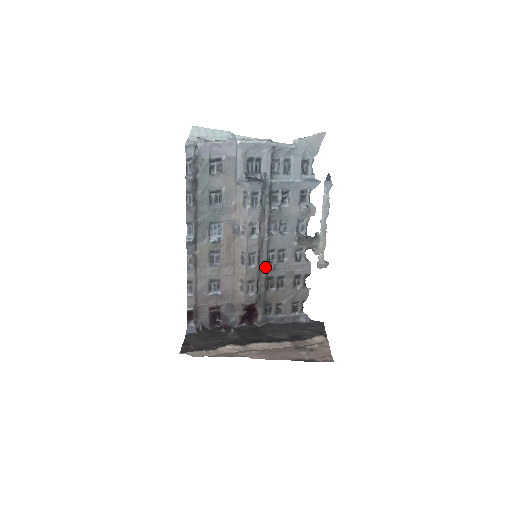
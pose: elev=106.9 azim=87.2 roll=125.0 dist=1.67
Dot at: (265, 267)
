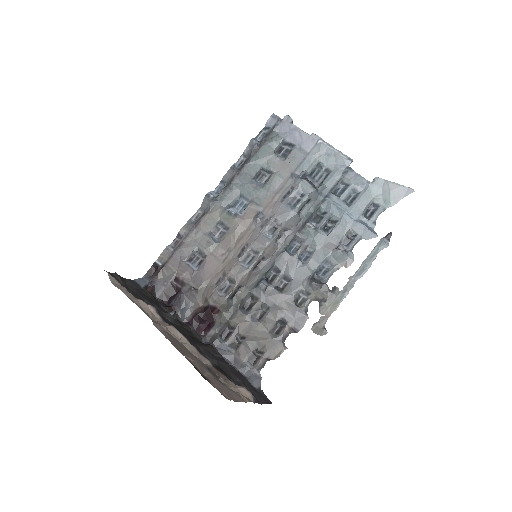
Dot at: (257, 280)
